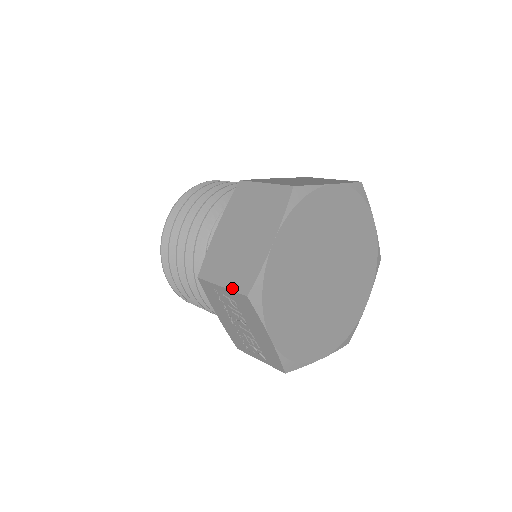
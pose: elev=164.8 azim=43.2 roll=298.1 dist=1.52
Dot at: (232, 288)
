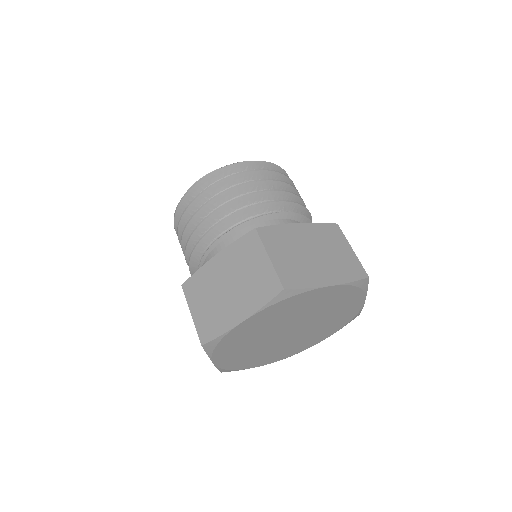
Dot at: (197, 326)
